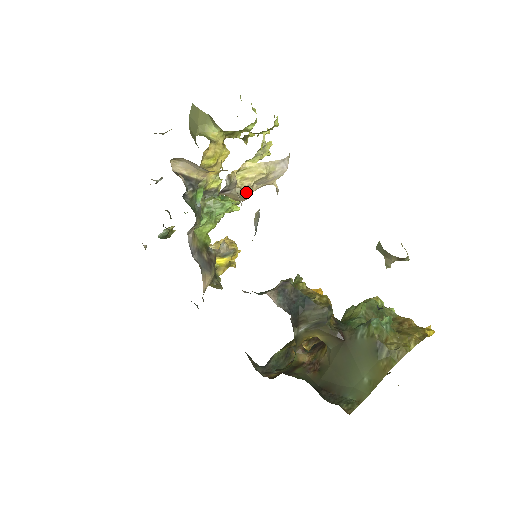
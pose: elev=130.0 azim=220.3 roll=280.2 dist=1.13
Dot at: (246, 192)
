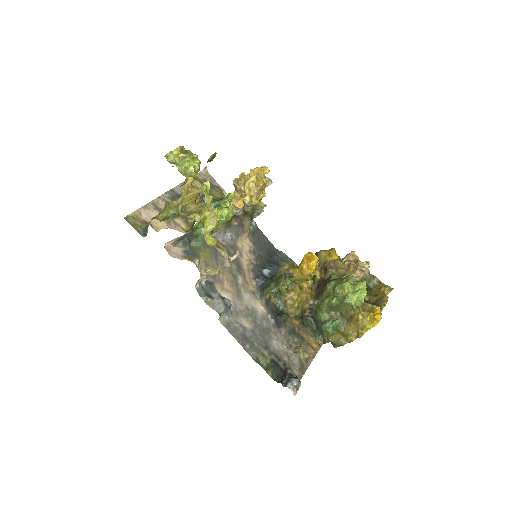
Dot at: (215, 274)
